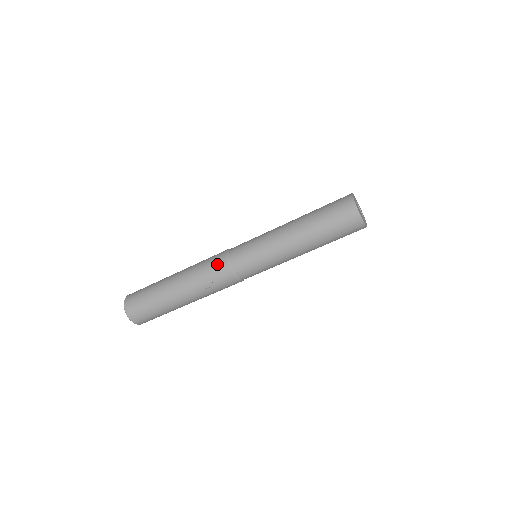
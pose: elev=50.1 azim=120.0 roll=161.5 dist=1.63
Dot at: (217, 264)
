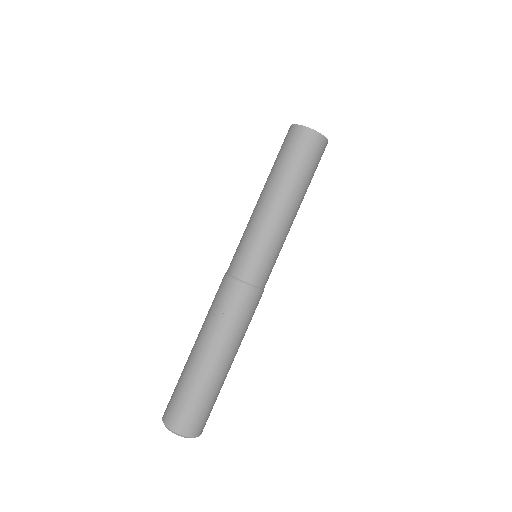
Dot at: (219, 287)
